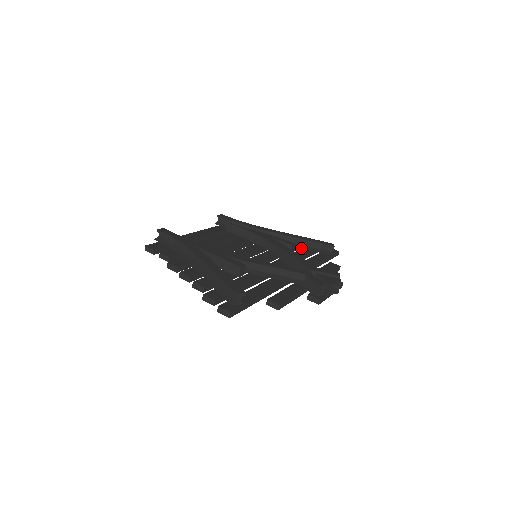
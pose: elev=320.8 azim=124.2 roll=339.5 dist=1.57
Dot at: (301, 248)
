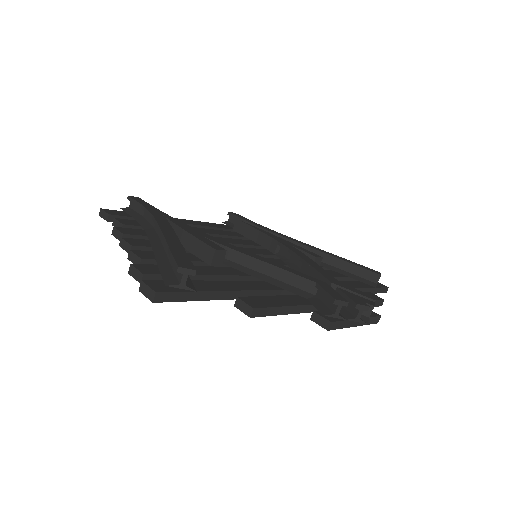
Dot at: (331, 269)
